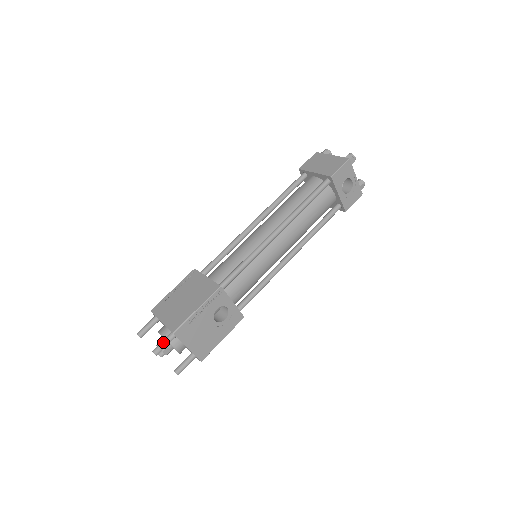
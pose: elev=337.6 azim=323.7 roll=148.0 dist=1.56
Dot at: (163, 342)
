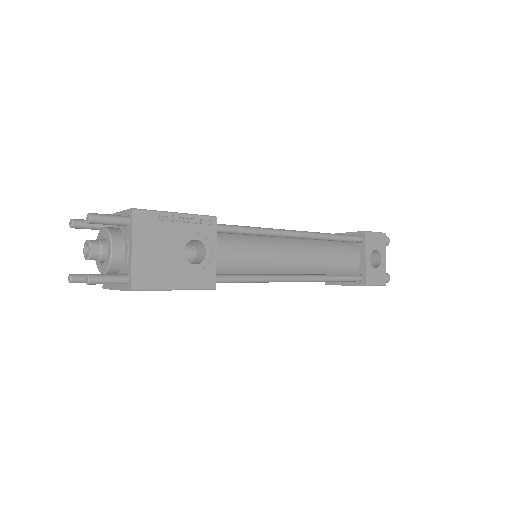
Dot at: (109, 214)
